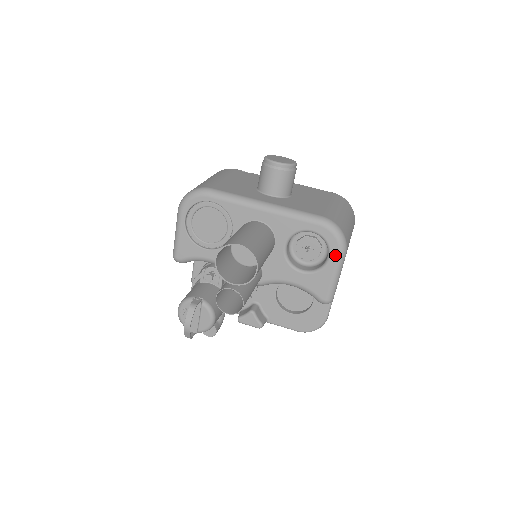
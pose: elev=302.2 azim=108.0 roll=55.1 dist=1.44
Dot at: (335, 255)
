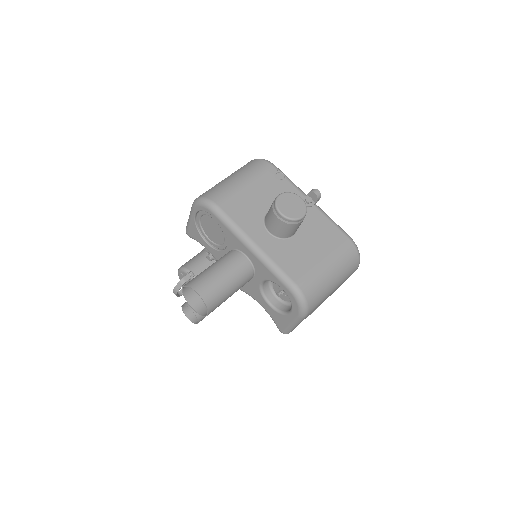
Dot at: (295, 314)
